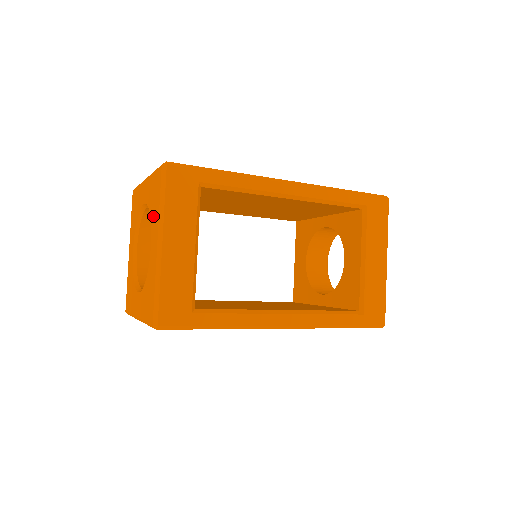
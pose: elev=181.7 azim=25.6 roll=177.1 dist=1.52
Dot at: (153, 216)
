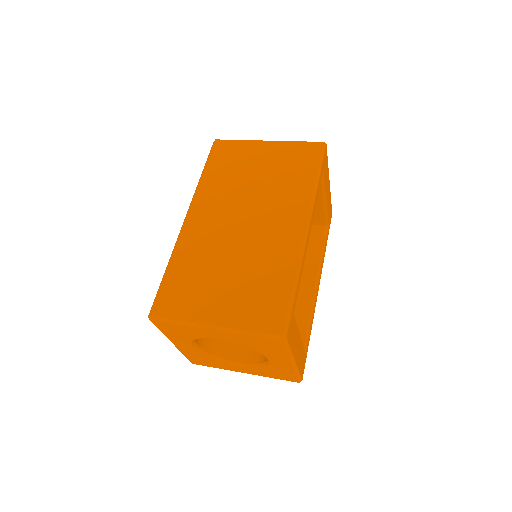
Dot at: (268, 353)
